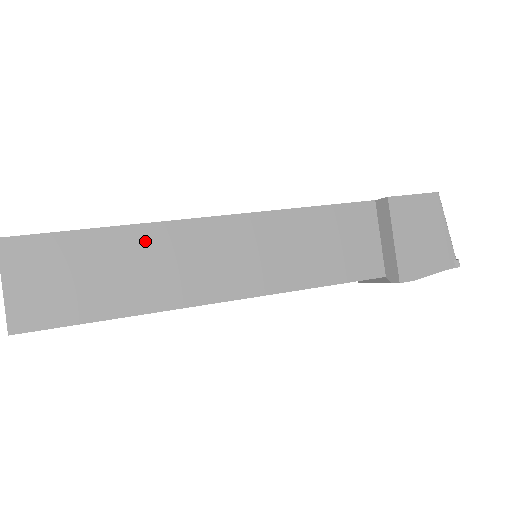
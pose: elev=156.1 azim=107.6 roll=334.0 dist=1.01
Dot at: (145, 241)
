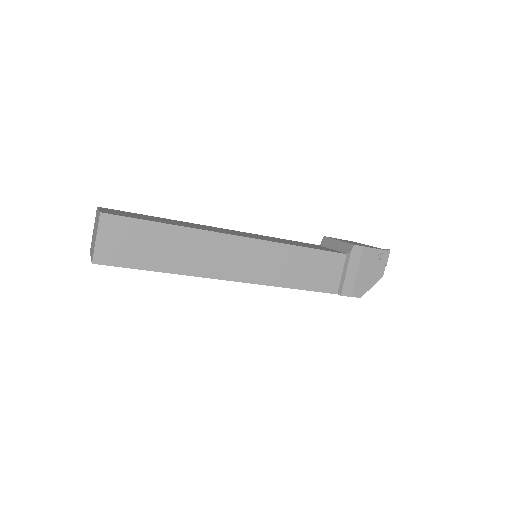
Dot at: occluded
